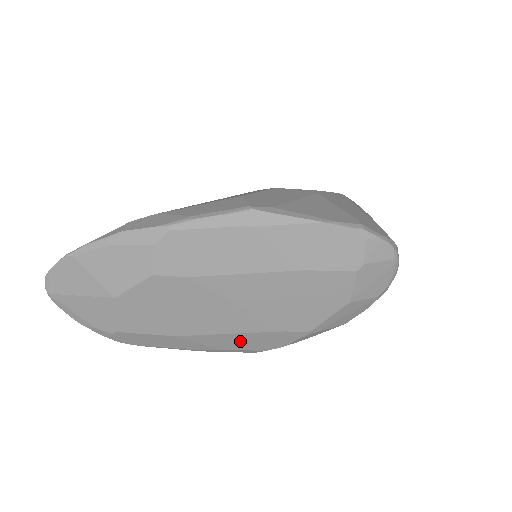
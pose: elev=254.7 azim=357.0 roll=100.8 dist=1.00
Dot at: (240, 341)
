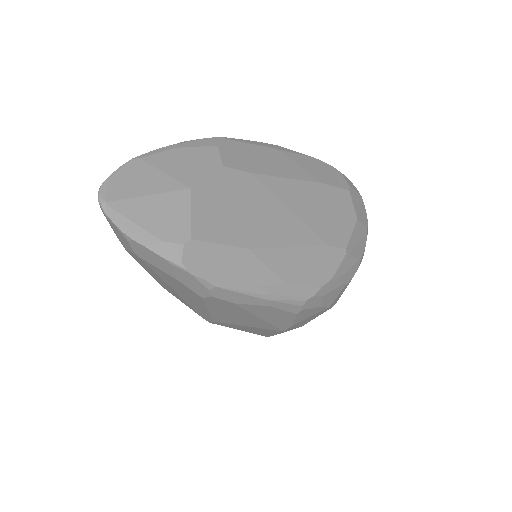
Dot at: (300, 264)
